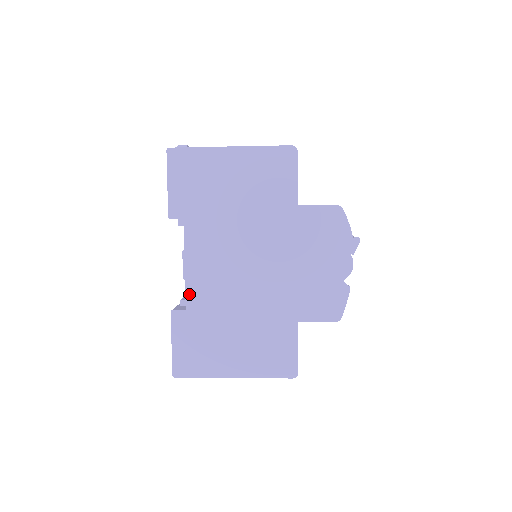
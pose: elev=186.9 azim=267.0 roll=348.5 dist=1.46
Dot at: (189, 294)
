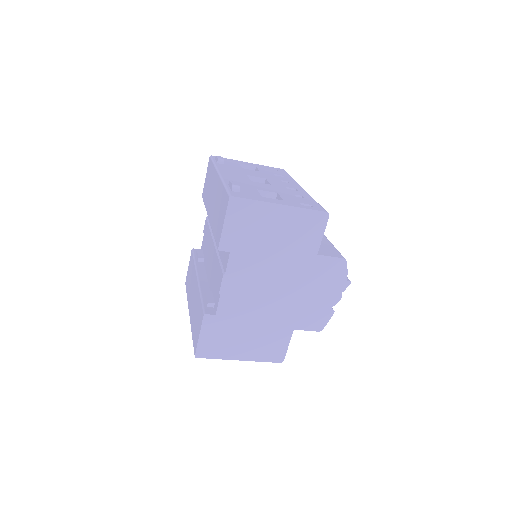
Dot at: (221, 305)
